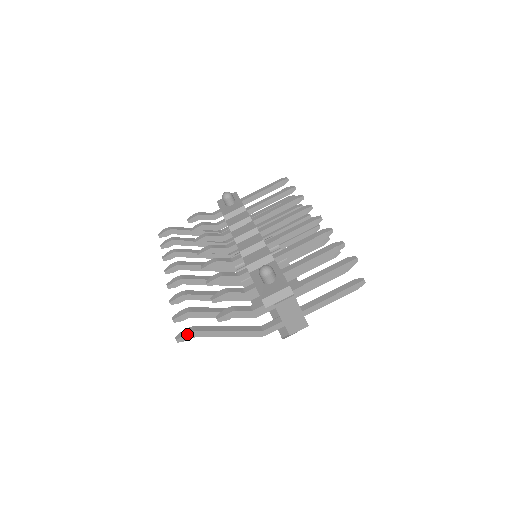
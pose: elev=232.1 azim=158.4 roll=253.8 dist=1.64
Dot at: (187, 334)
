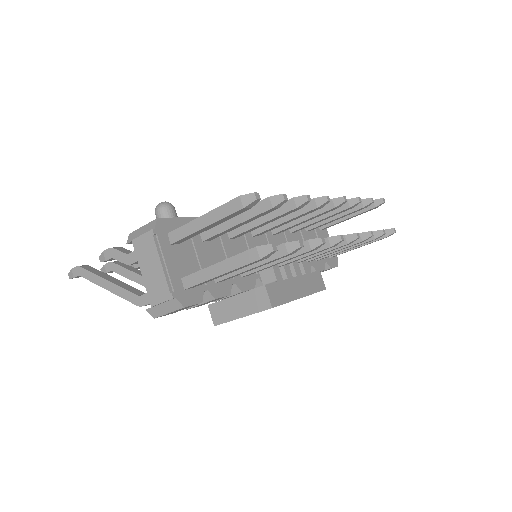
Dot at: (74, 268)
